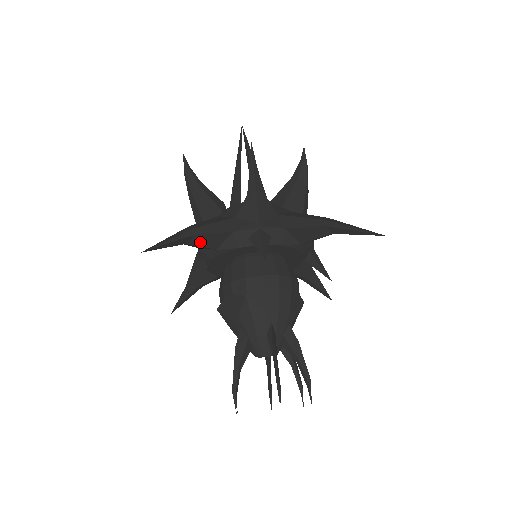
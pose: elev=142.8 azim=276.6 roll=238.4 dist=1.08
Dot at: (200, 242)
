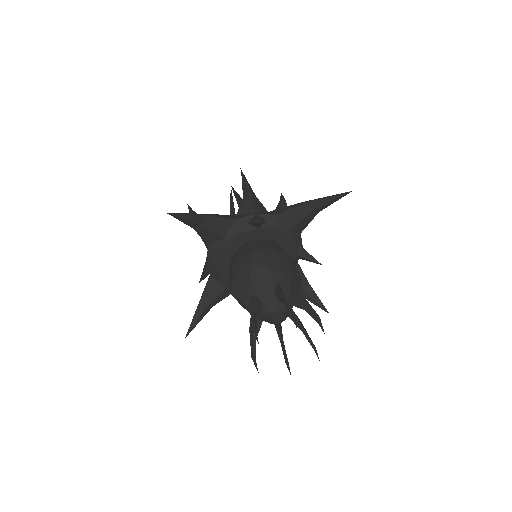
Dot at: (210, 226)
